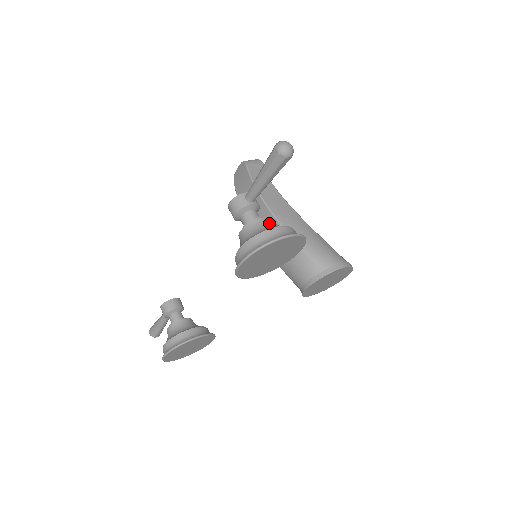
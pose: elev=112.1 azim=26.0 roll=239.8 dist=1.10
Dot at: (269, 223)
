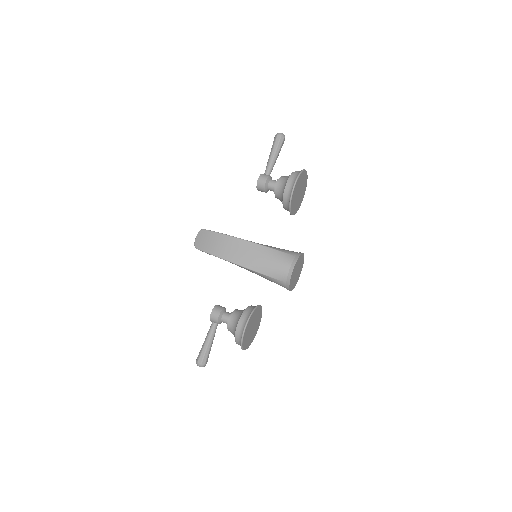
Dot at: occluded
